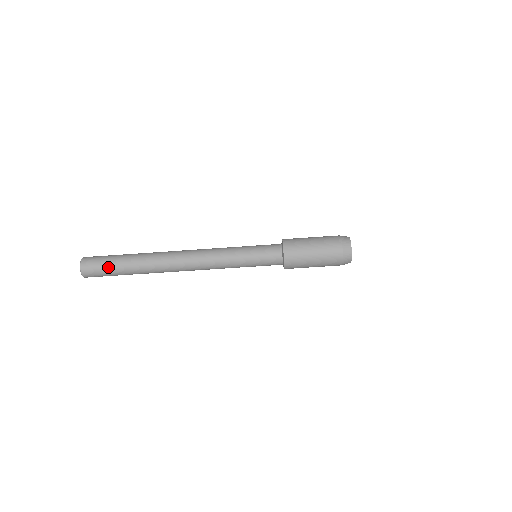
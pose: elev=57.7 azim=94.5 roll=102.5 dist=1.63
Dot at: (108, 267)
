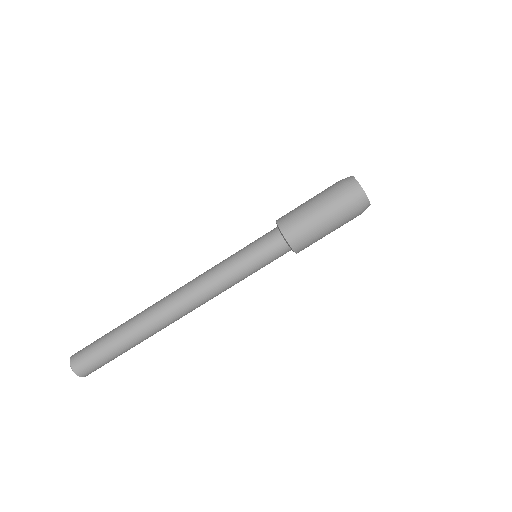
Dot at: (97, 347)
